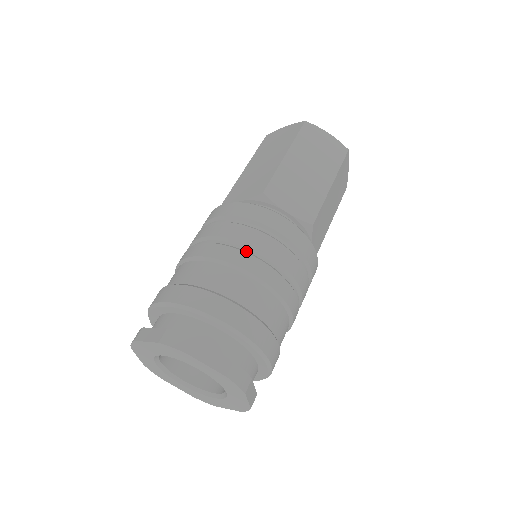
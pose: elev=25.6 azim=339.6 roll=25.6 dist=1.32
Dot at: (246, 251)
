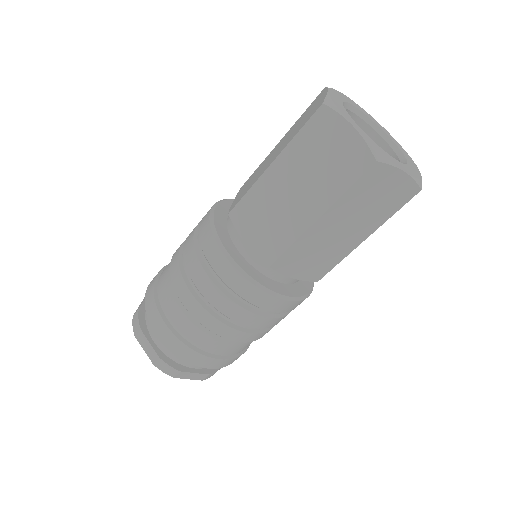
Dot at: (187, 277)
